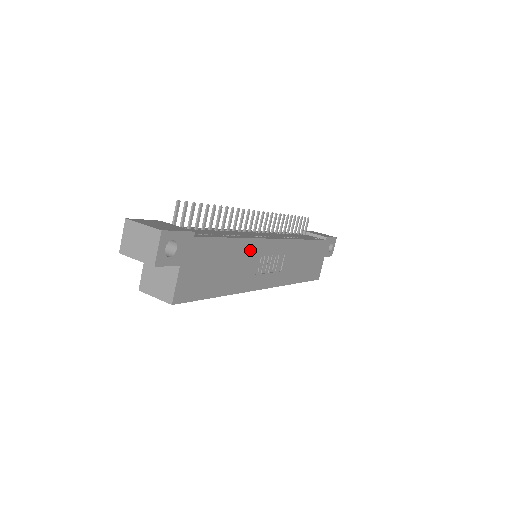
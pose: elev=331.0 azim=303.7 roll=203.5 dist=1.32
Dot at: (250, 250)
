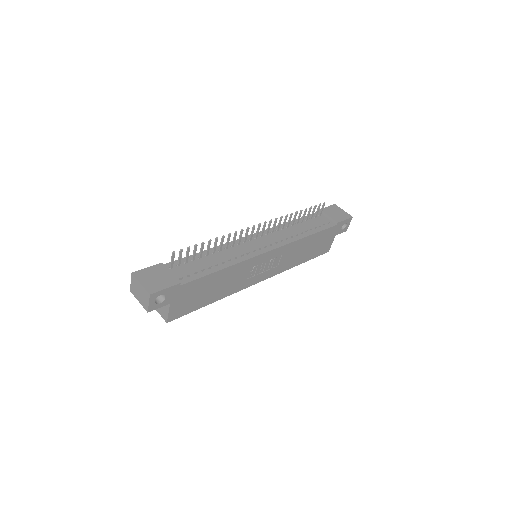
Dot at: (240, 269)
